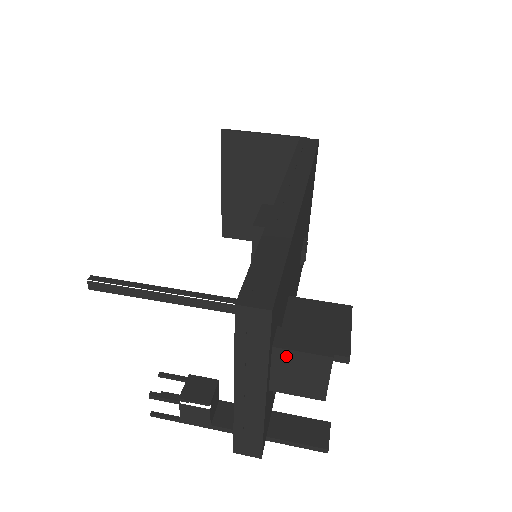
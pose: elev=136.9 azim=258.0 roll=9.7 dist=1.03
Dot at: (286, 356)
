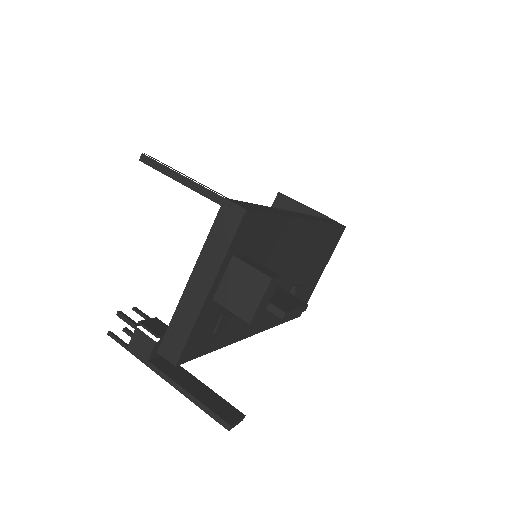
Dot at: (239, 267)
